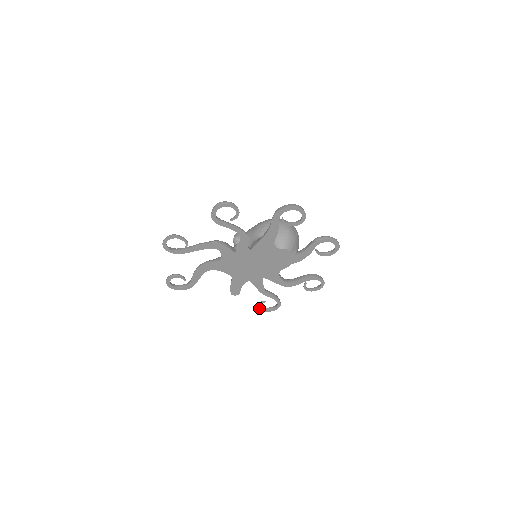
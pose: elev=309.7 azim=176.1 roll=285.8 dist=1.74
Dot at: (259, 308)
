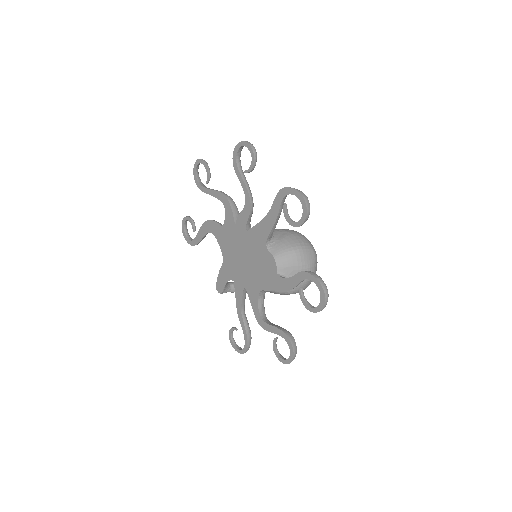
Dot at: (229, 334)
